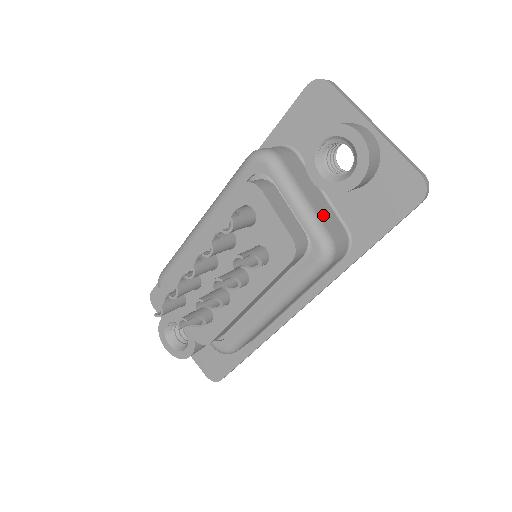
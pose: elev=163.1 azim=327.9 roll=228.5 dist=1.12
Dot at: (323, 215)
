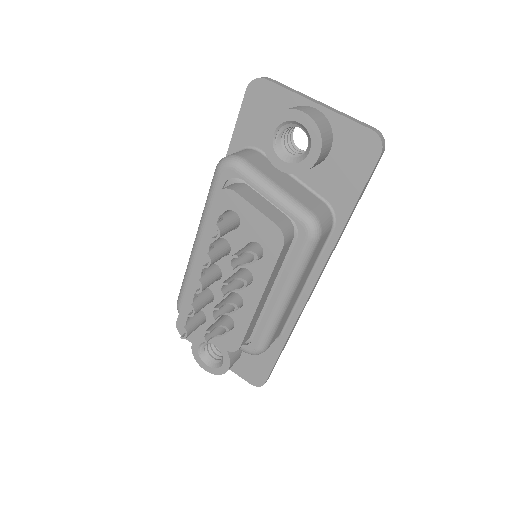
Dot at: (299, 196)
